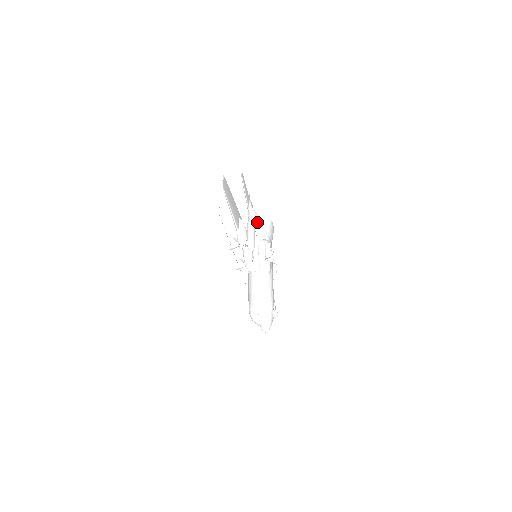
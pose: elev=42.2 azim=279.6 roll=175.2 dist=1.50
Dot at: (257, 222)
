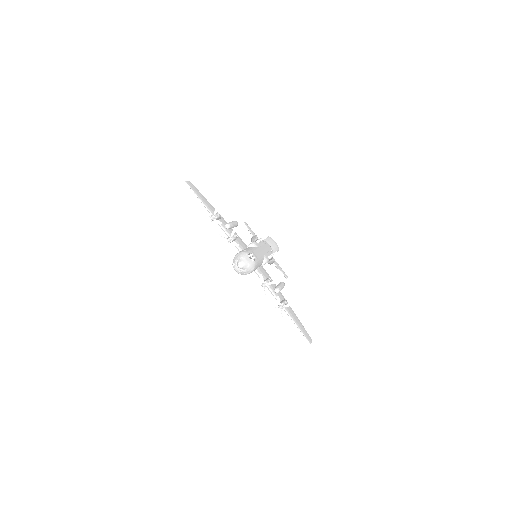
Dot at: occluded
